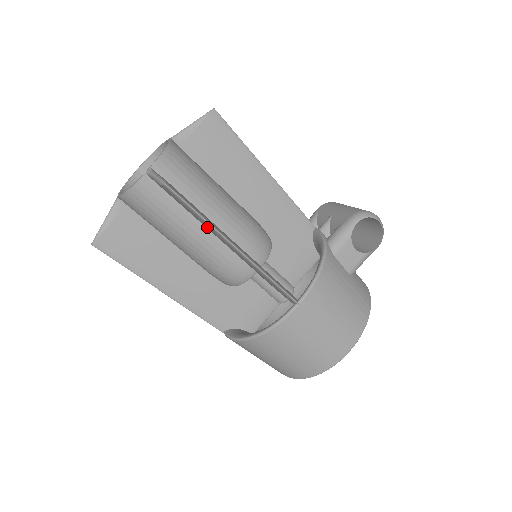
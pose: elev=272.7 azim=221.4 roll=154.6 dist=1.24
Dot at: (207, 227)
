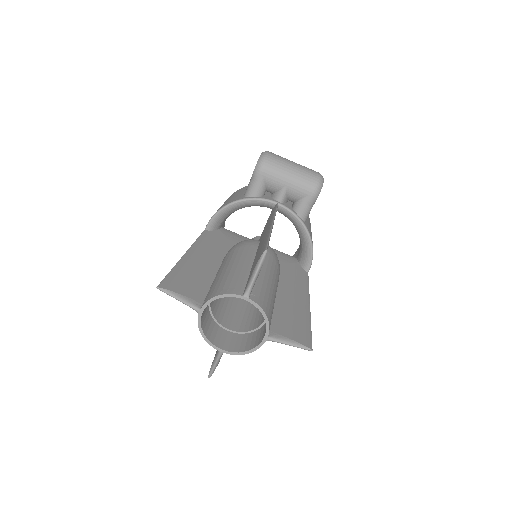
Dot at: occluded
